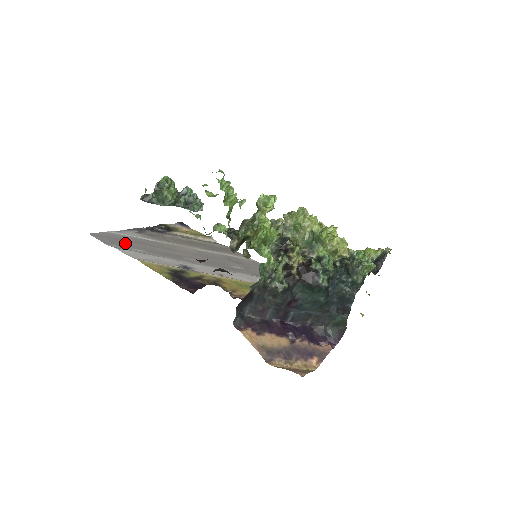
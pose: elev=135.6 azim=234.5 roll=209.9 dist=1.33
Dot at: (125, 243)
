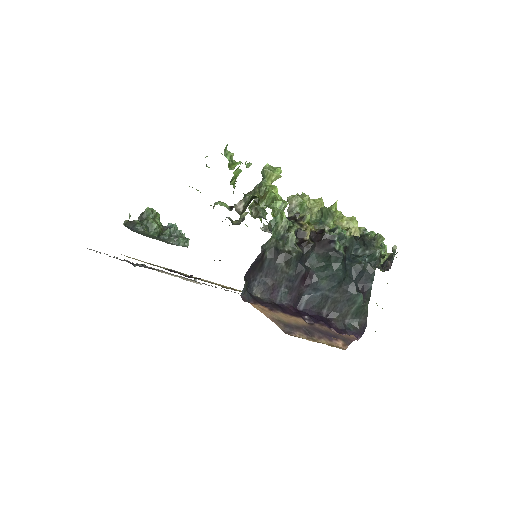
Dot at: occluded
